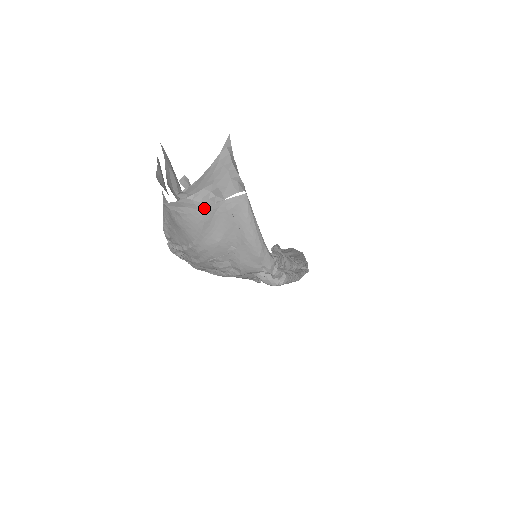
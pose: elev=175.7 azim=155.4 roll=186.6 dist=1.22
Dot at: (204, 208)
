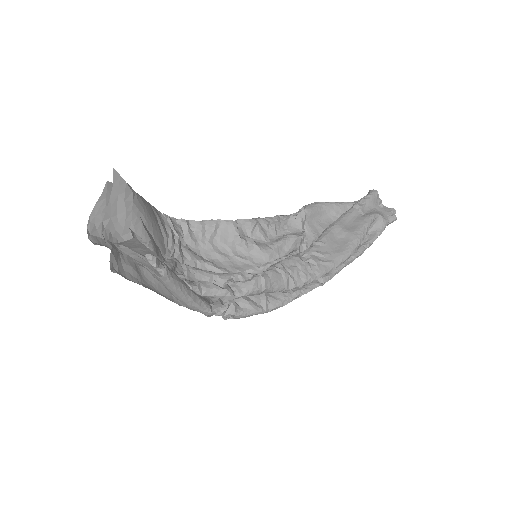
Dot at: occluded
